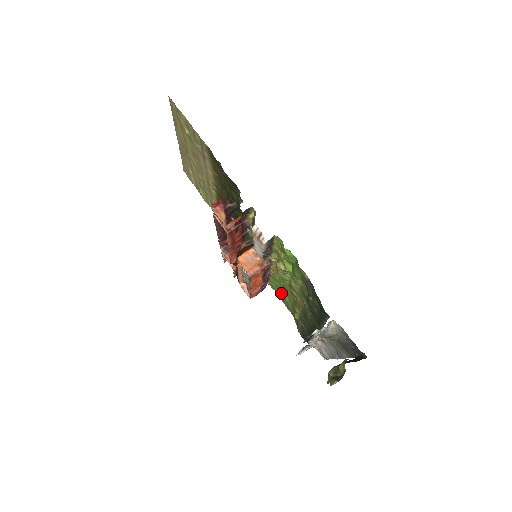
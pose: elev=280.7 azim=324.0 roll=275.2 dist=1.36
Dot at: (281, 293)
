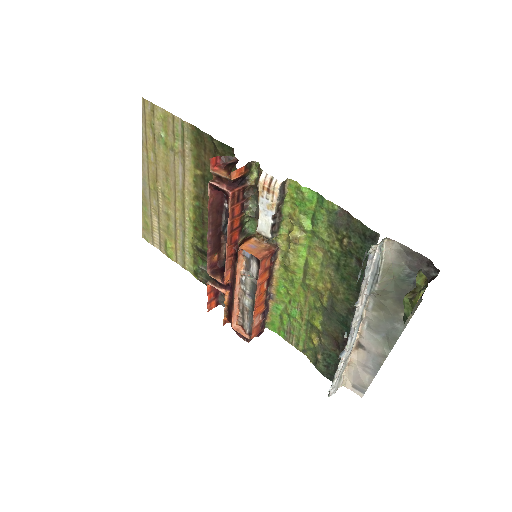
Dot at: (287, 321)
